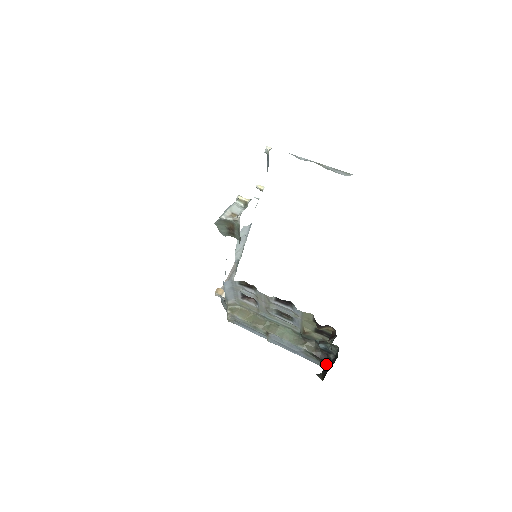
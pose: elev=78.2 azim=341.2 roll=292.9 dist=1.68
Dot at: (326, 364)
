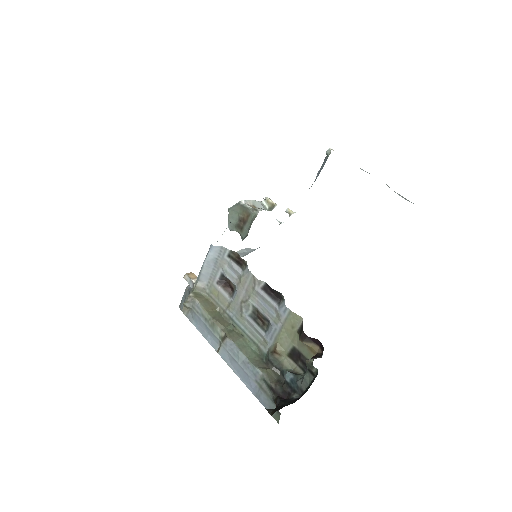
Dot at: (284, 401)
